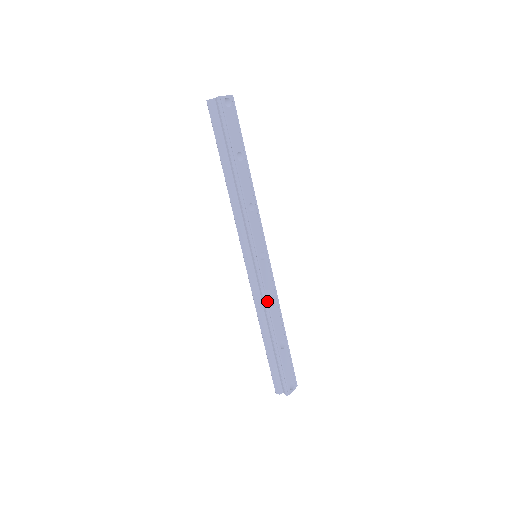
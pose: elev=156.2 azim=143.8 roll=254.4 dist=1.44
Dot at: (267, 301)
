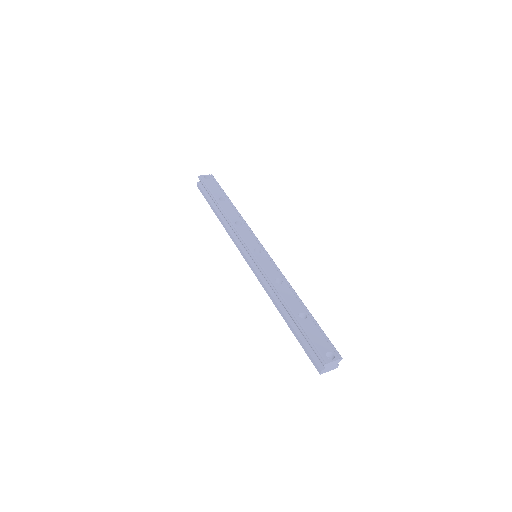
Dot at: (270, 281)
